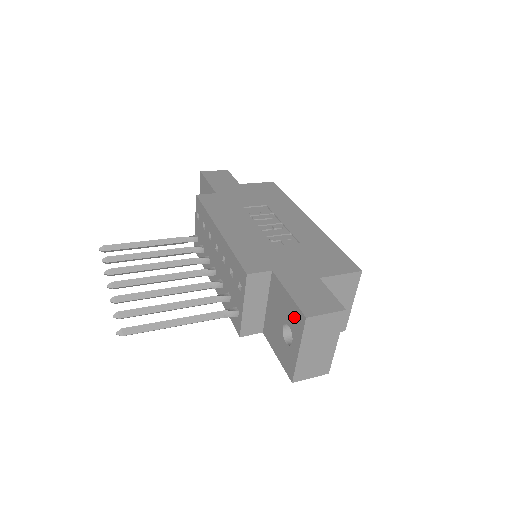
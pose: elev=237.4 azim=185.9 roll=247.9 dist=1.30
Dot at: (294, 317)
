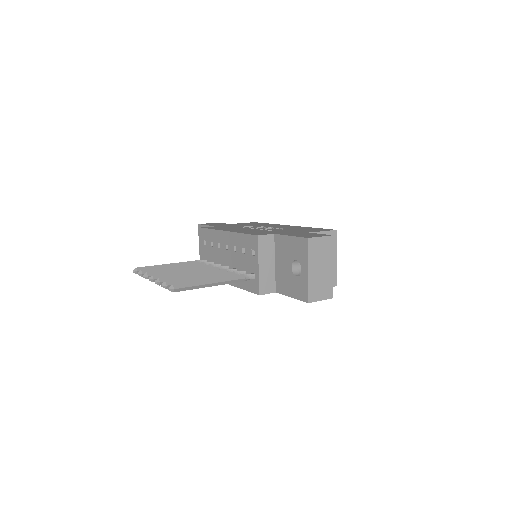
Dot at: (299, 248)
